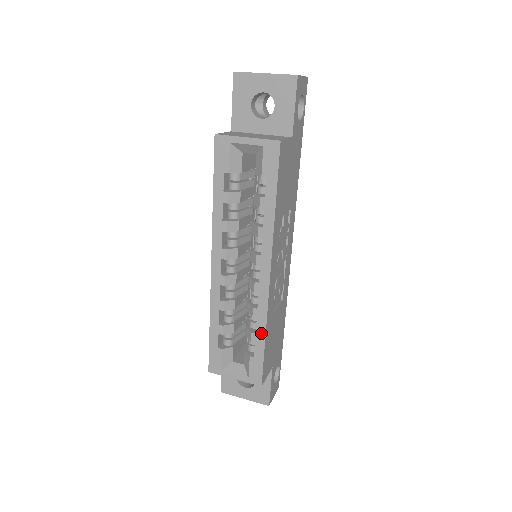
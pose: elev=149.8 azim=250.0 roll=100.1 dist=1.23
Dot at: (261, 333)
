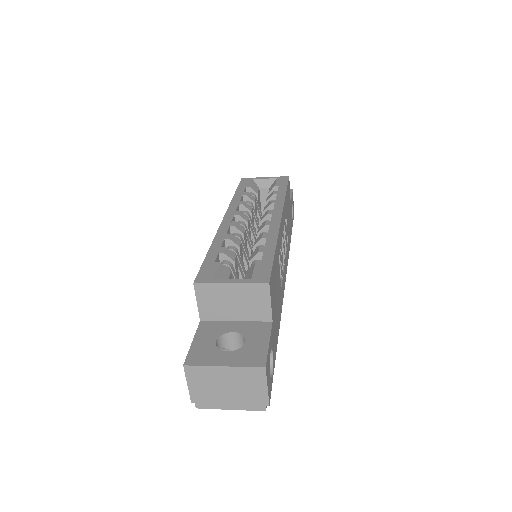
Dot at: (271, 245)
